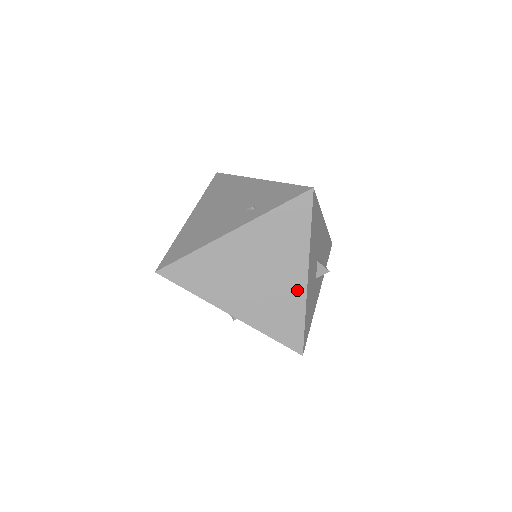
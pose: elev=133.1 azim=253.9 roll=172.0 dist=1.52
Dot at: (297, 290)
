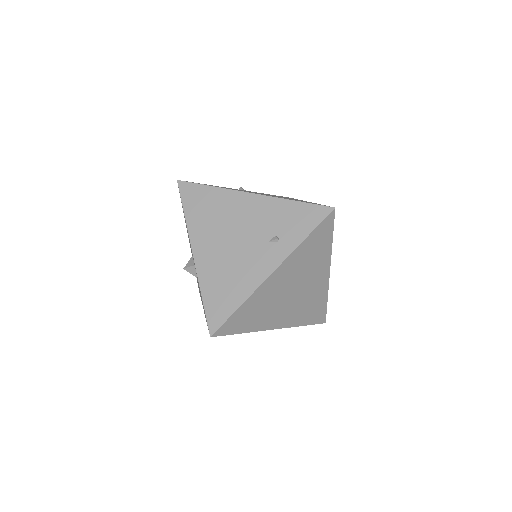
Dot at: (322, 286)
